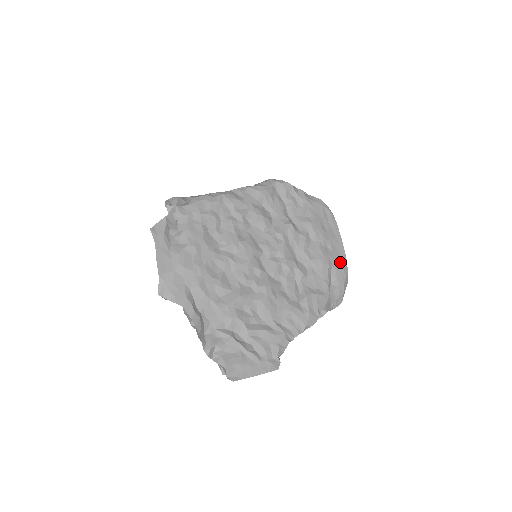
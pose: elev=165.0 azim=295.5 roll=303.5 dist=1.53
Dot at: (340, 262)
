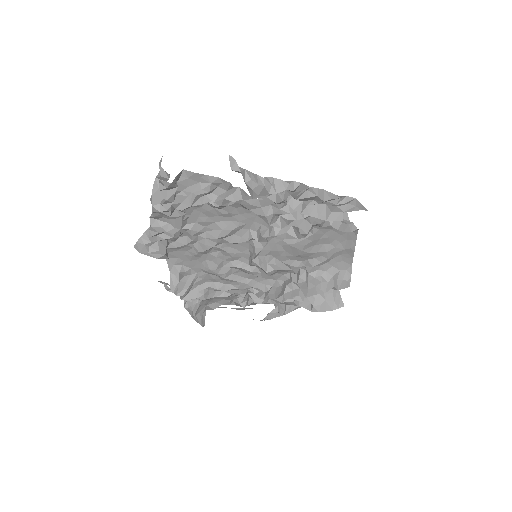
Dot at: occluded
